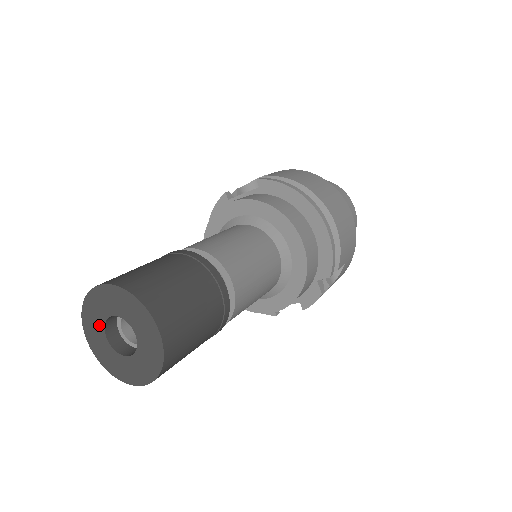
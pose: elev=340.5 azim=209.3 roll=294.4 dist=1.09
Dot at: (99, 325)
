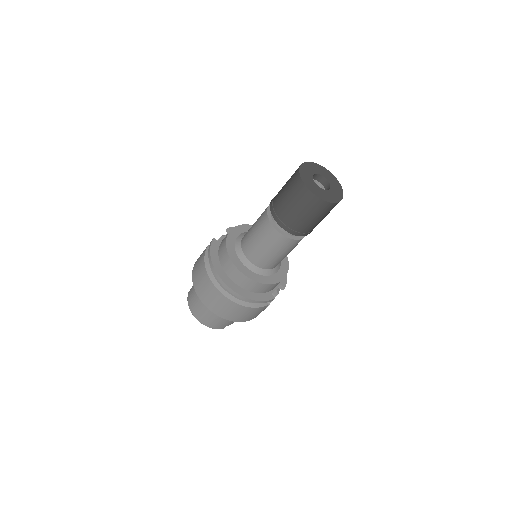
Dot at: (311, 180)
